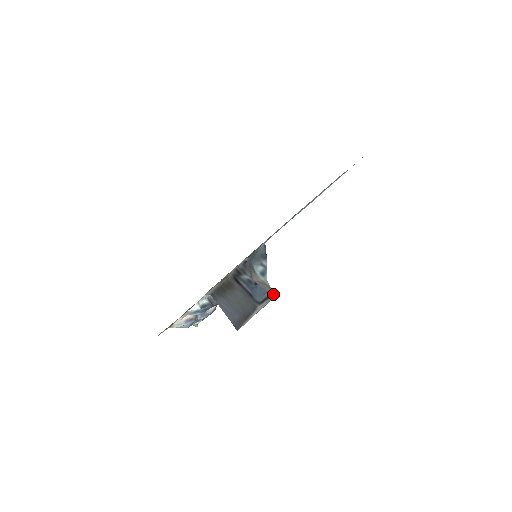
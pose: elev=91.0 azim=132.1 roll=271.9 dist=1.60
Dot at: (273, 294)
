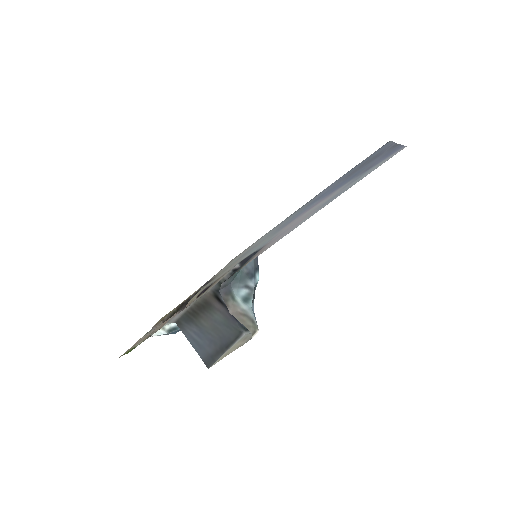
Dot at: (255, 330)
